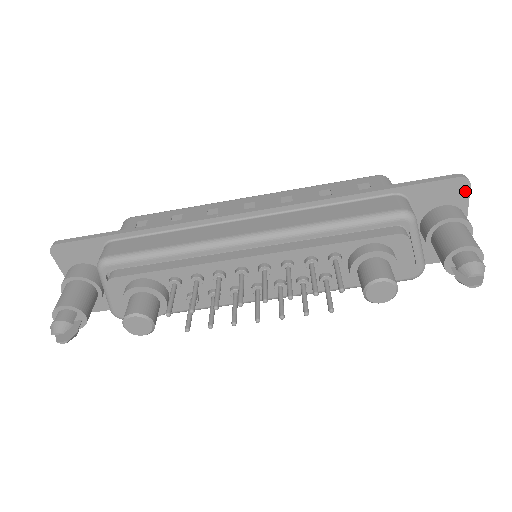
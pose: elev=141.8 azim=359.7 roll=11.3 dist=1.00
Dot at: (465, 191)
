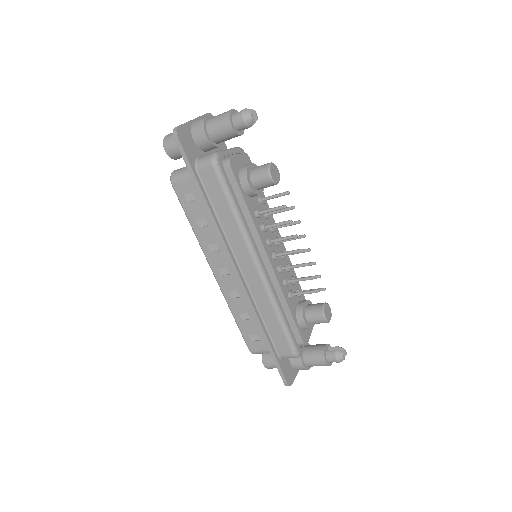
Dot at: occluded
